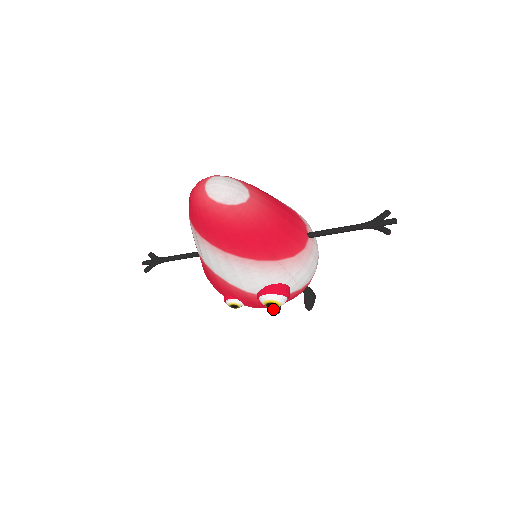
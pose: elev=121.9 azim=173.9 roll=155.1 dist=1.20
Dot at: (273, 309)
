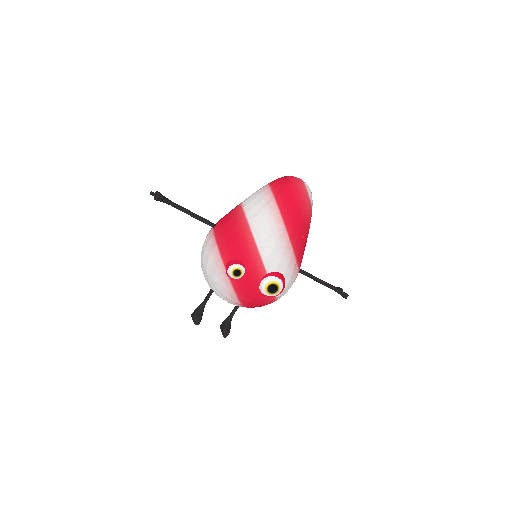
Dot at: (196, 318)
